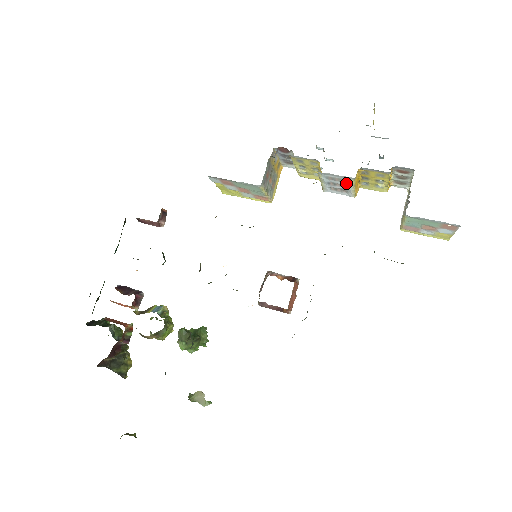
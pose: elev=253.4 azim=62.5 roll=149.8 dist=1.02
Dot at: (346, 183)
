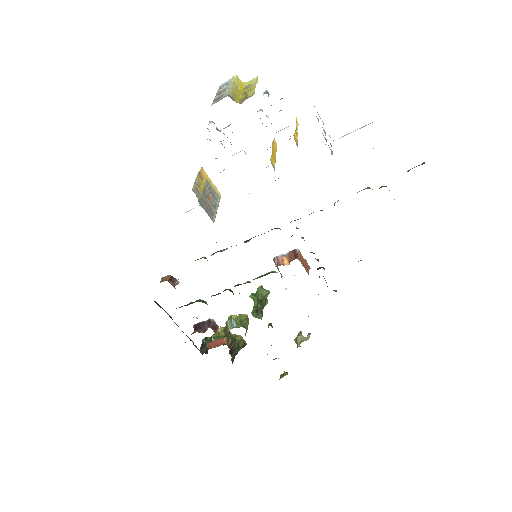
Dot at: occluded
